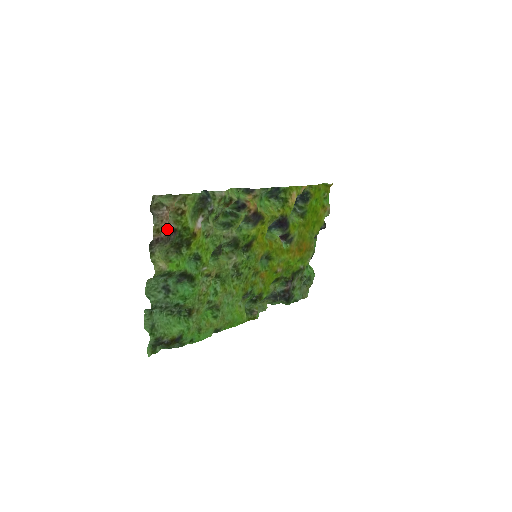
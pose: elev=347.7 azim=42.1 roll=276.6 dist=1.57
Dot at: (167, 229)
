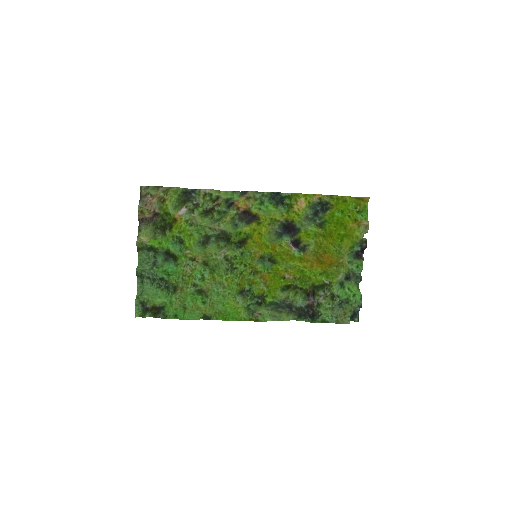
Dot at: (152, 213)
